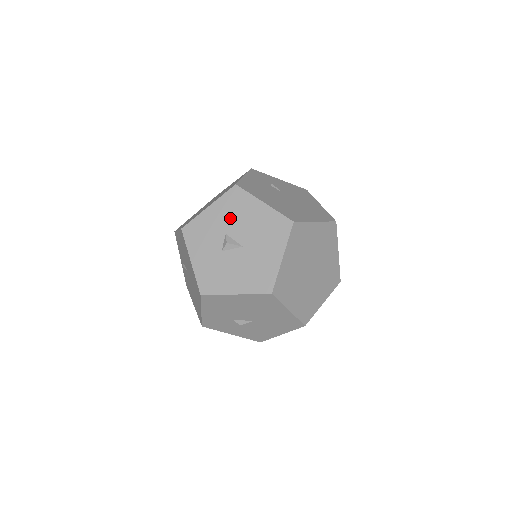
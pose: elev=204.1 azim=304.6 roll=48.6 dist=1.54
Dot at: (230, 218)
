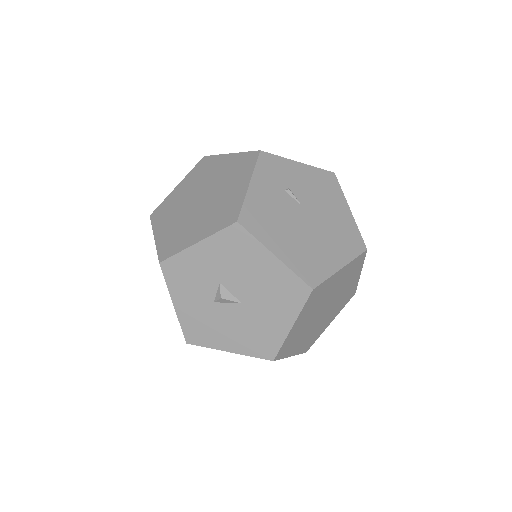
Dot at: (227, 265)
